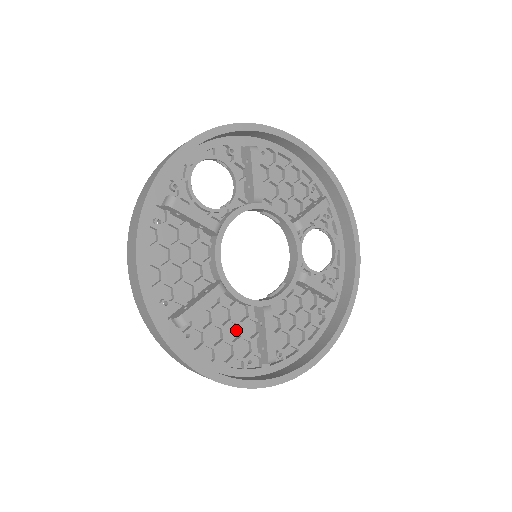
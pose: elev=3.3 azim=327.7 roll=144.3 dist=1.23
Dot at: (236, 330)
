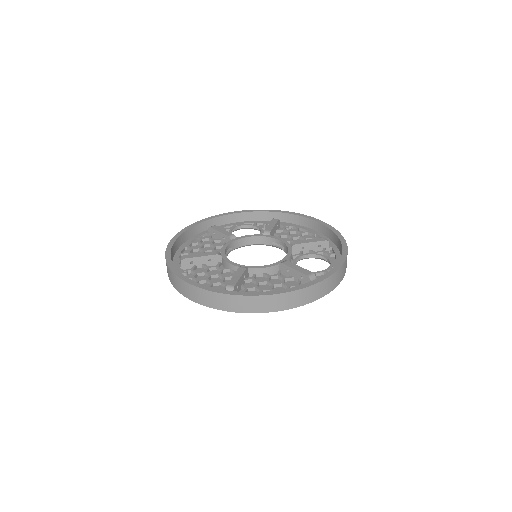
Dot at: occluded
